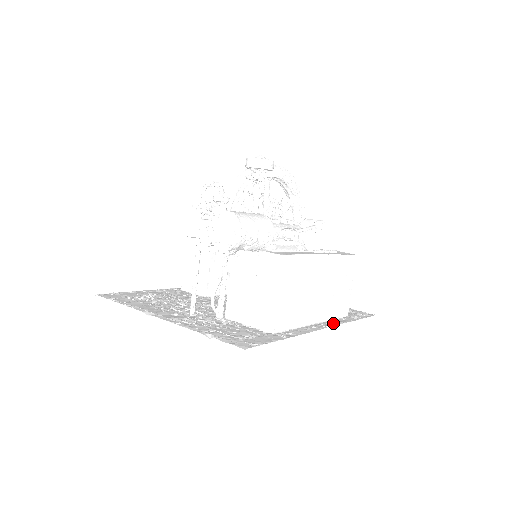
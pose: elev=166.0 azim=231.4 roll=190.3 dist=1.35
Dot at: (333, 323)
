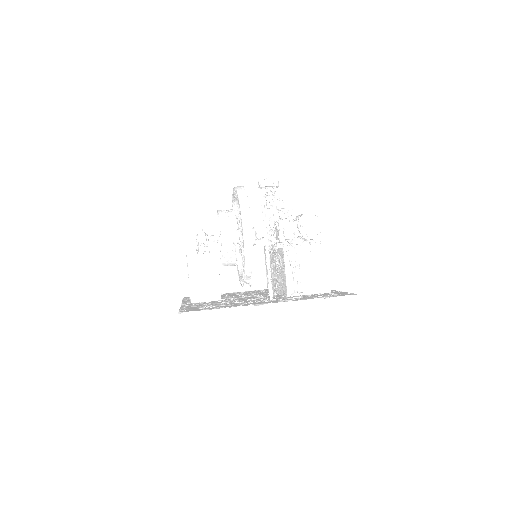
Dot at: occluded
